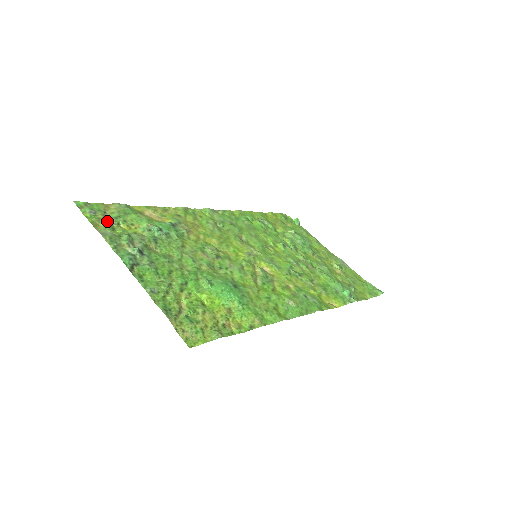
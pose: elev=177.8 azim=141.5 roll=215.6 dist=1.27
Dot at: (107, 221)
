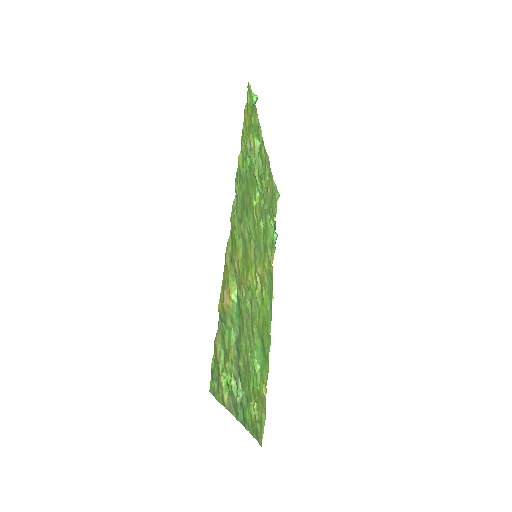
Dot at: occluded
